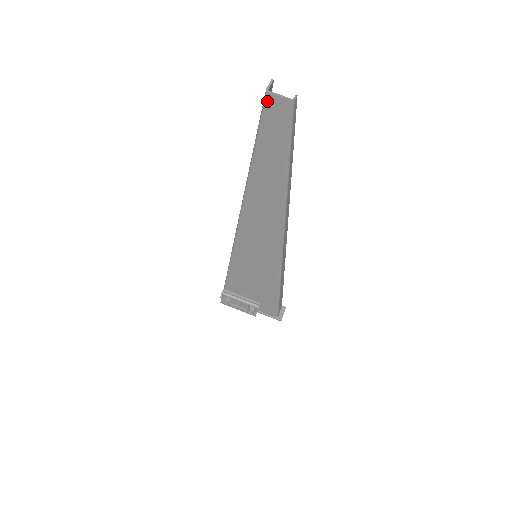
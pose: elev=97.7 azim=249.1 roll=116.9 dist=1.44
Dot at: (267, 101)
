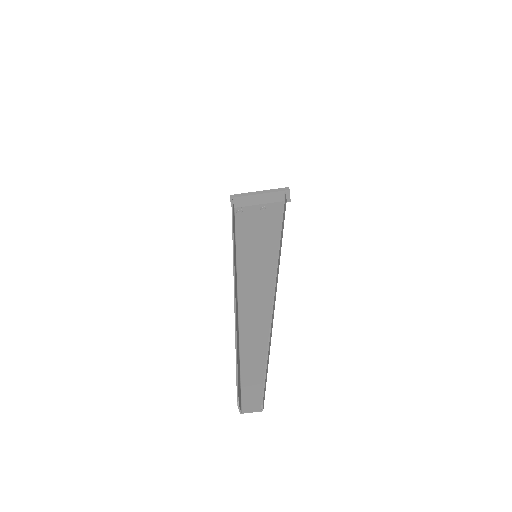
Dot at: (243, 406)
